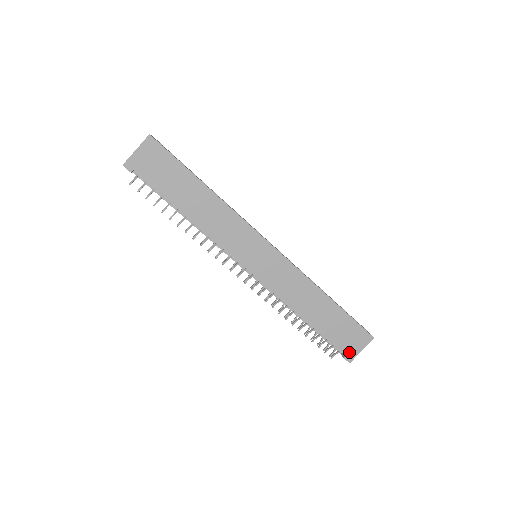
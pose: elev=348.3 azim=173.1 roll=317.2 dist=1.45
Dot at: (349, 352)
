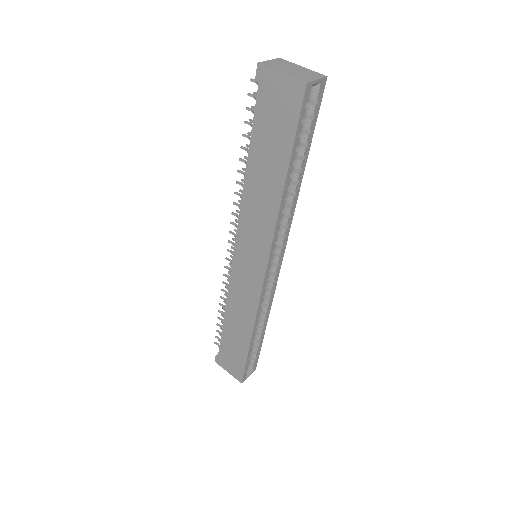
Dot at: (222, 361)
